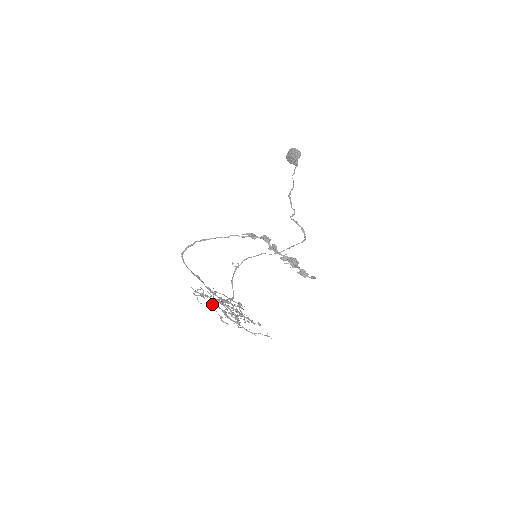
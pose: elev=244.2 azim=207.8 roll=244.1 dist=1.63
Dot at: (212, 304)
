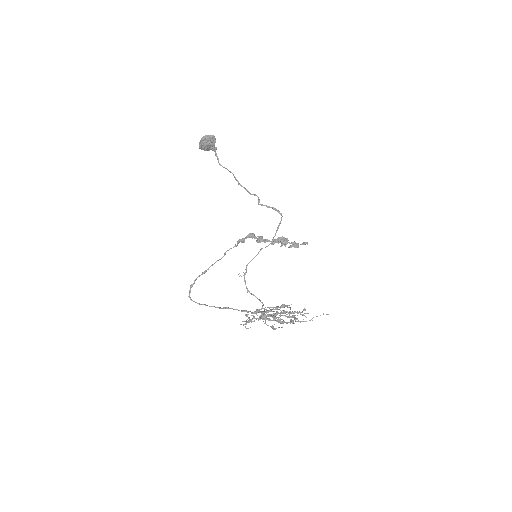
Dot at: occluded
